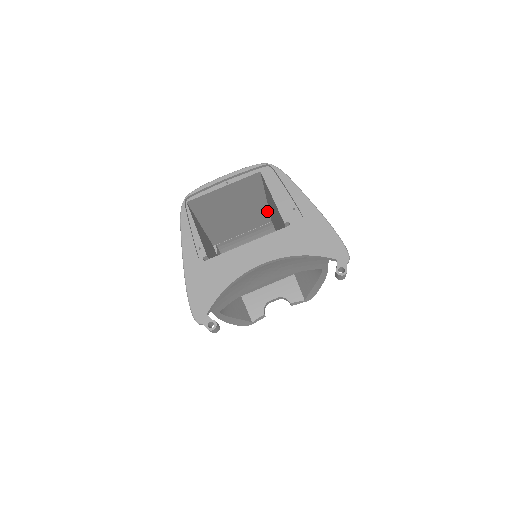
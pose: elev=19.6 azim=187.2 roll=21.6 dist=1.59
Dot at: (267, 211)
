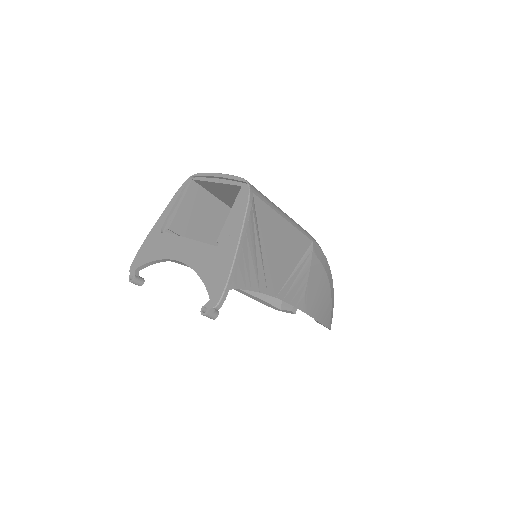
Dot at: occluded
